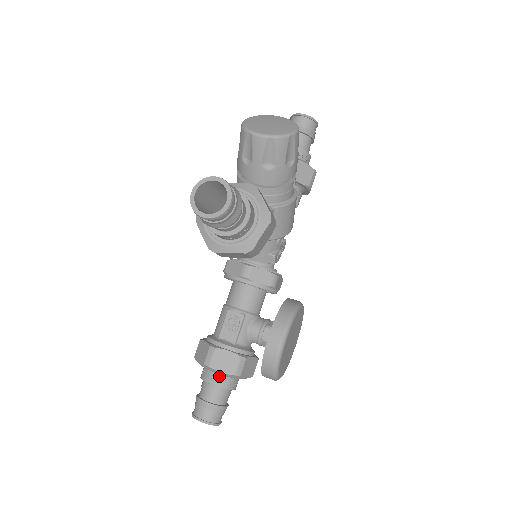
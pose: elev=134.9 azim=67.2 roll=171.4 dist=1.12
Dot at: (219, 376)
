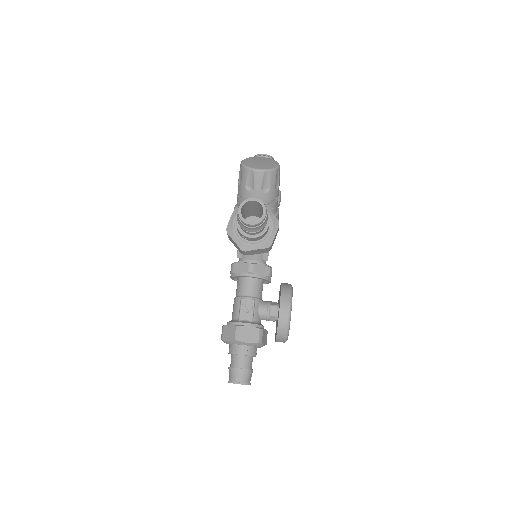
Dot at: (246, 347)
